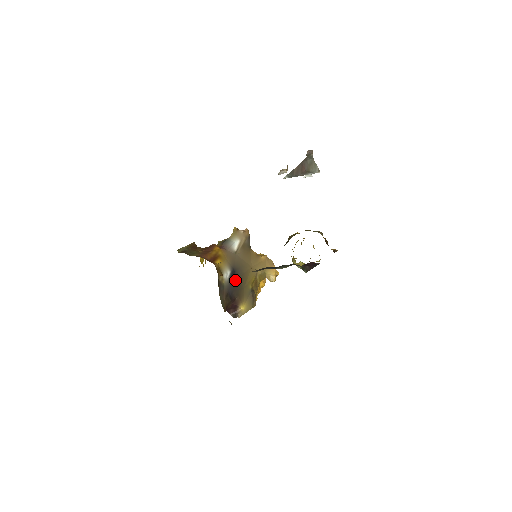
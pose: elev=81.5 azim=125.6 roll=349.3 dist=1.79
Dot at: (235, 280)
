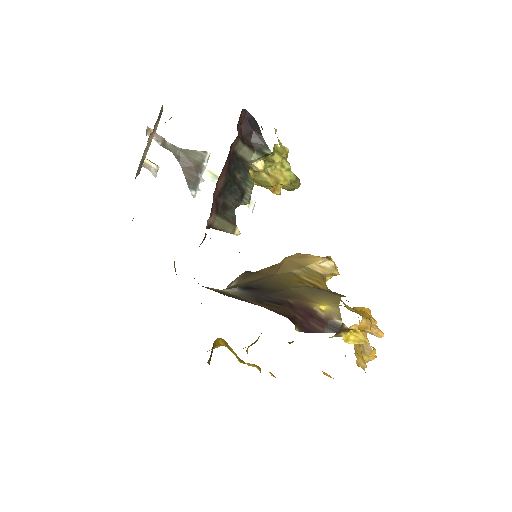
Dot at: (258, 290)
